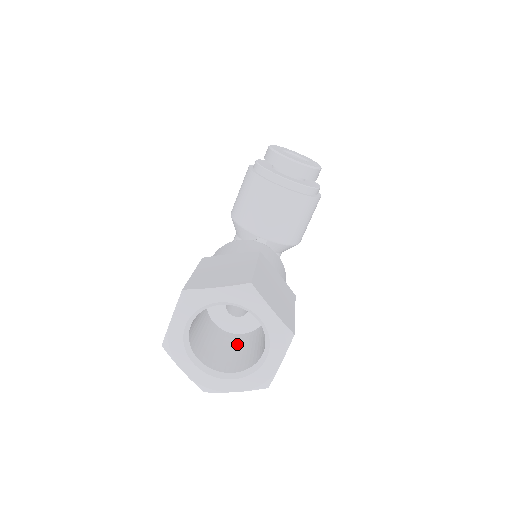
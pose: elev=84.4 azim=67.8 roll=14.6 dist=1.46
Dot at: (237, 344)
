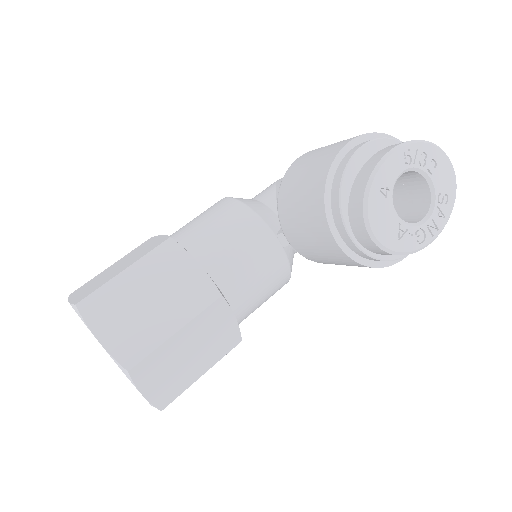
Dot at: occluded
